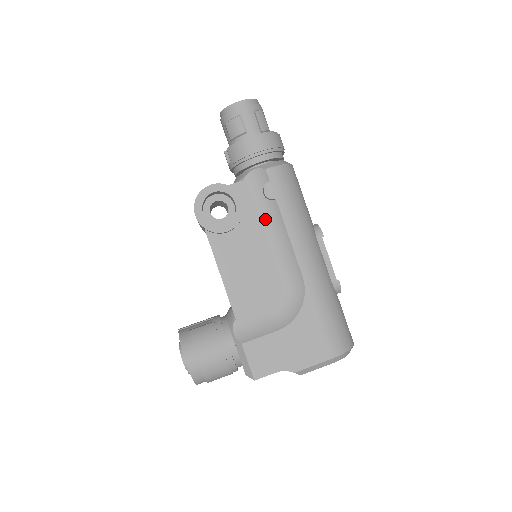
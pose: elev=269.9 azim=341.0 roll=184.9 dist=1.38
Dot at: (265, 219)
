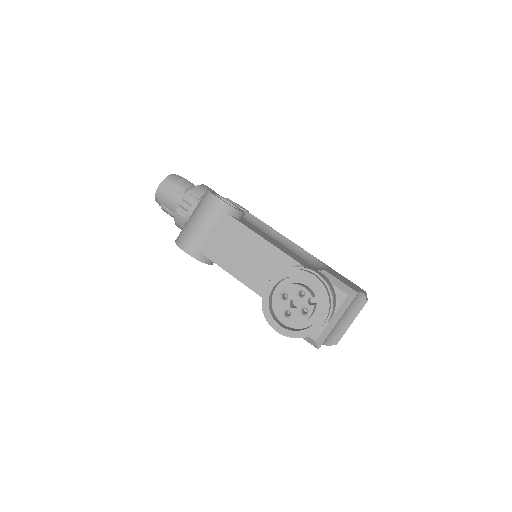
Dot at: (250, 222)
